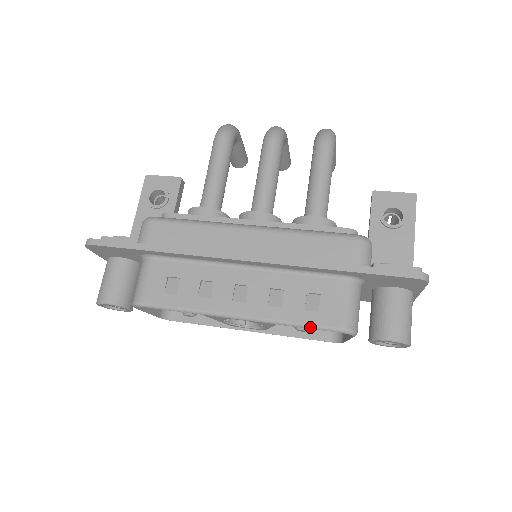
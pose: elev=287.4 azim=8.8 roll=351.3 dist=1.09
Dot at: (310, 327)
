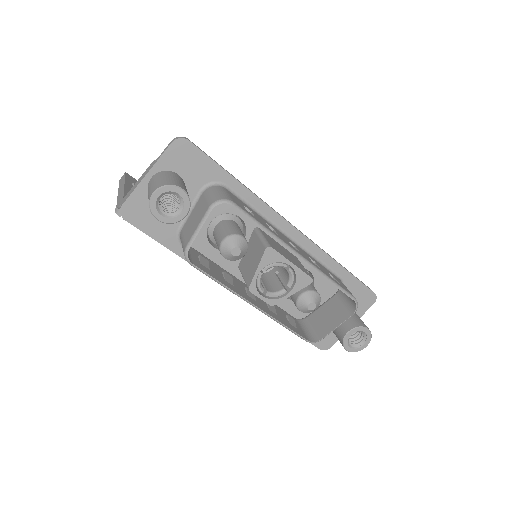
Dot at: (340, 288)
